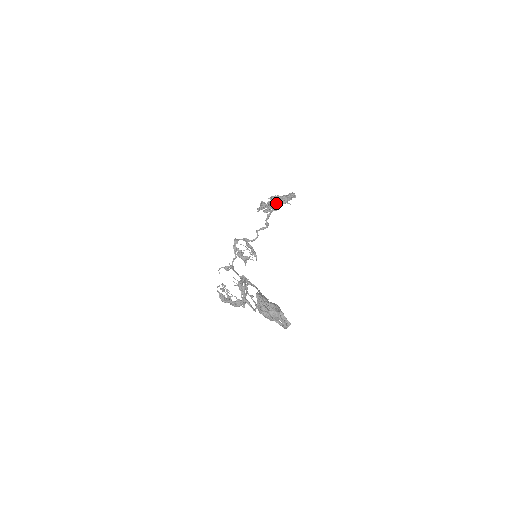
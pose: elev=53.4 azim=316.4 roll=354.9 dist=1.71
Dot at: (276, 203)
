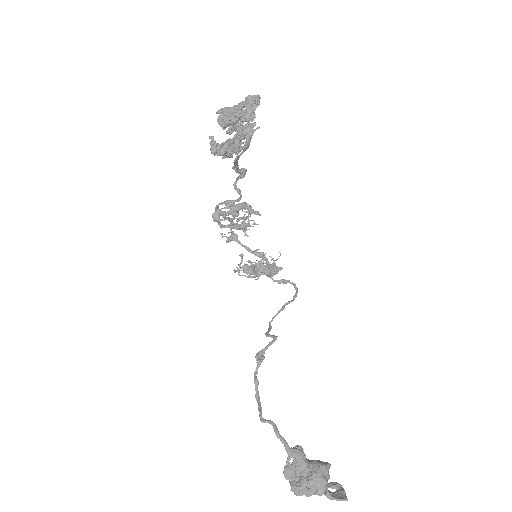
Dot at: (233, 144)
